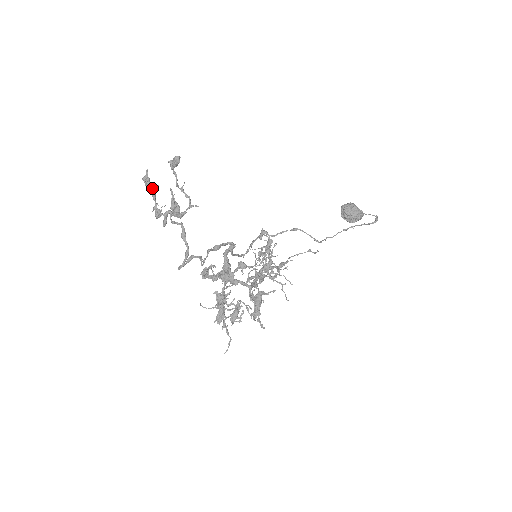
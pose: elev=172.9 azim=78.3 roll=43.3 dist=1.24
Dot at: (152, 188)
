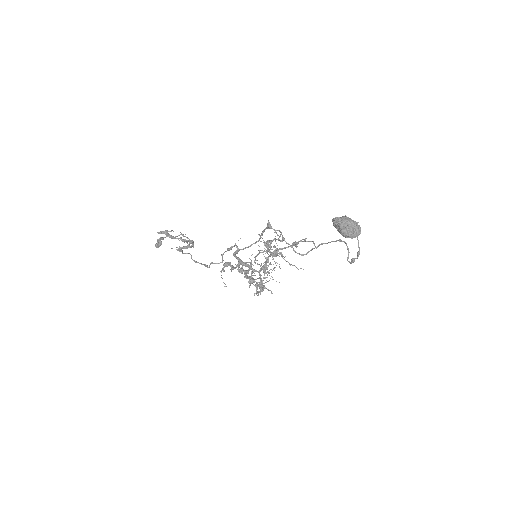
Dot at: occluded
